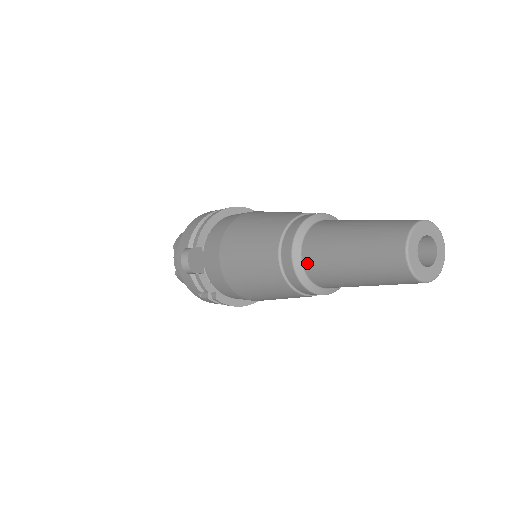
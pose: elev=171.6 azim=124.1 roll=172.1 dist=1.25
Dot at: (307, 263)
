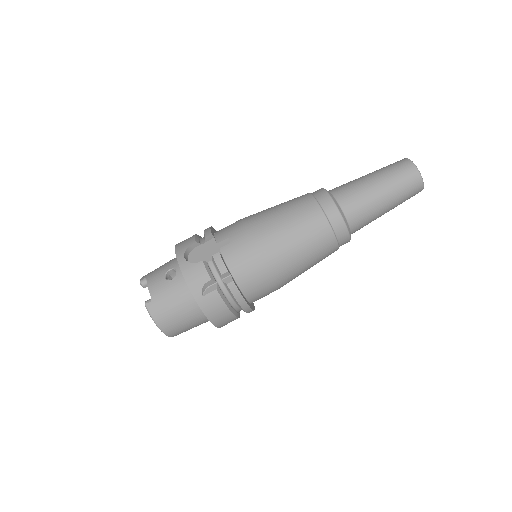
Dot at: (341, 198)
